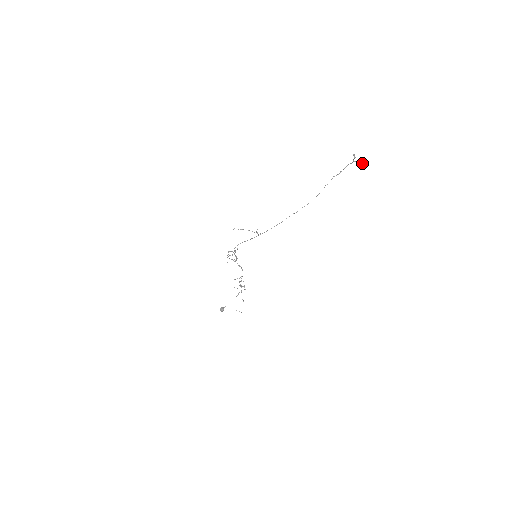
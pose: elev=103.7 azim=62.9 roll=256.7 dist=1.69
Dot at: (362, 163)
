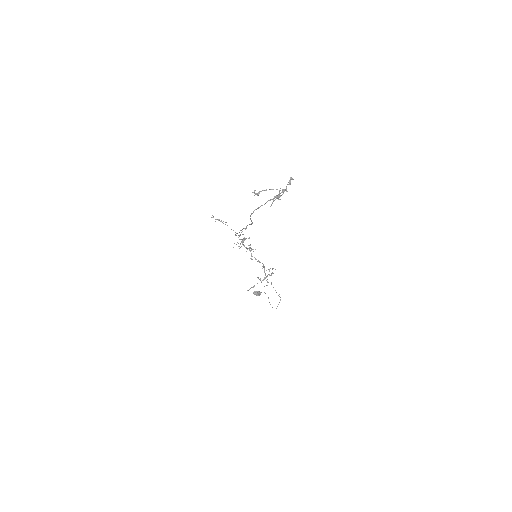
Dot at: (277, 197)
